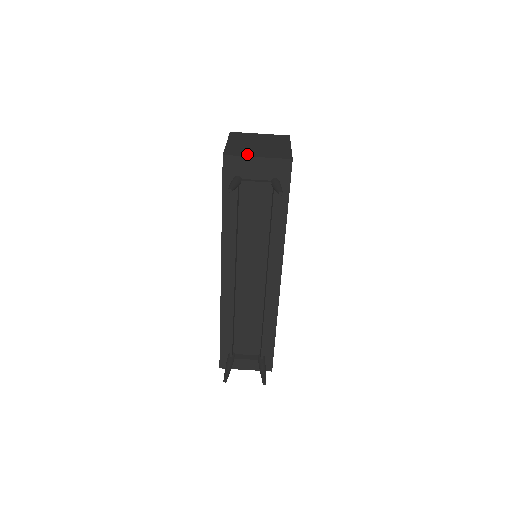
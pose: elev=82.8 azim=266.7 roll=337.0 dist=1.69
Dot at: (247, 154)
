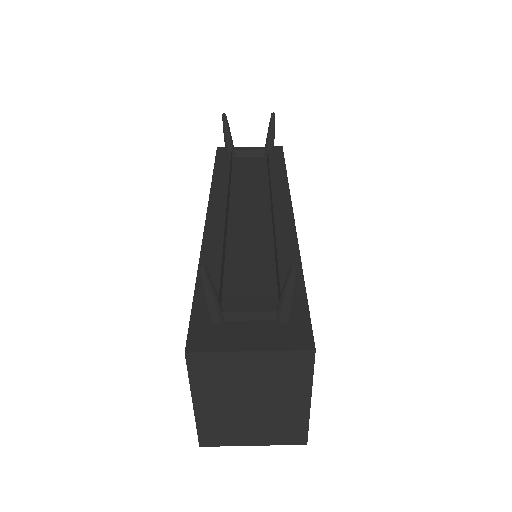
Dot at: occluded
